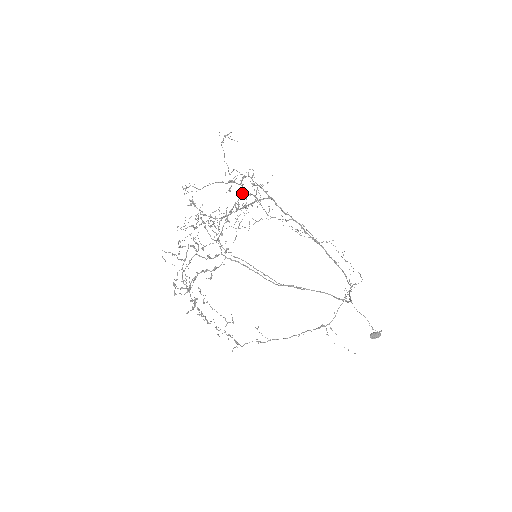
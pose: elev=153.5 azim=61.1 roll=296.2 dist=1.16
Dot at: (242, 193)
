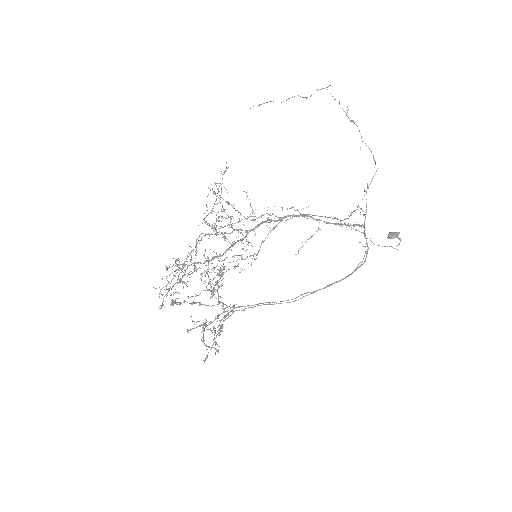
Dot at: occluded
